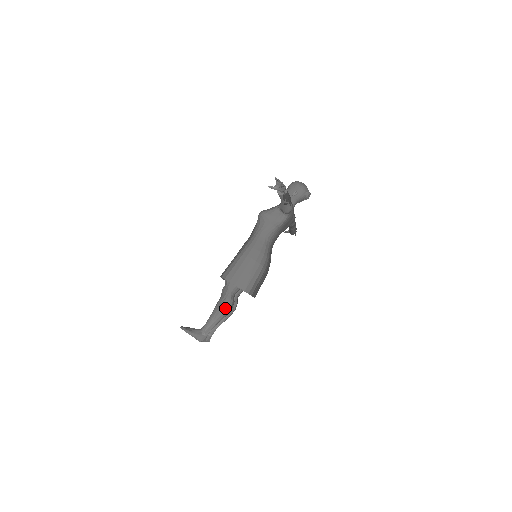
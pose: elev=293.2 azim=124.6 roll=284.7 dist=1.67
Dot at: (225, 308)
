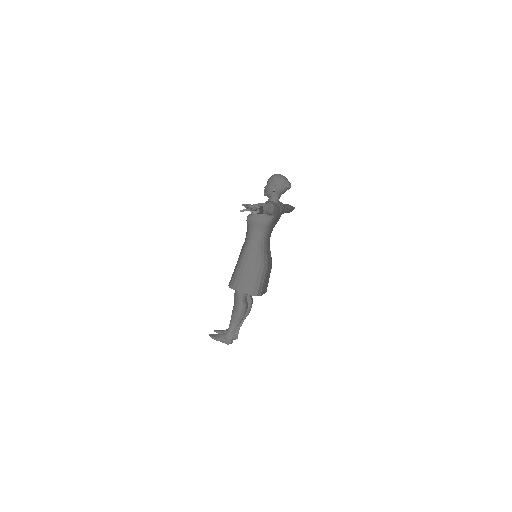
Dot at: (240, 313)
